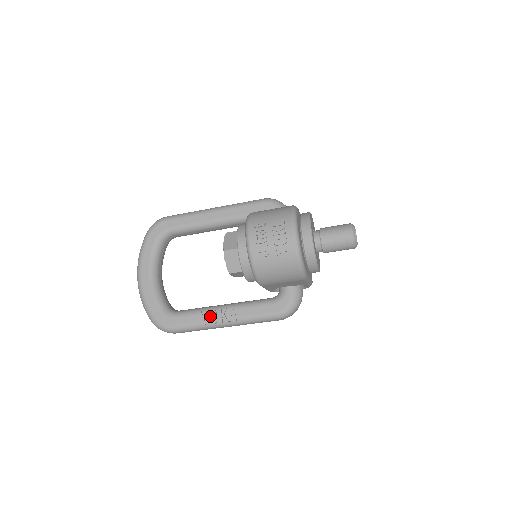
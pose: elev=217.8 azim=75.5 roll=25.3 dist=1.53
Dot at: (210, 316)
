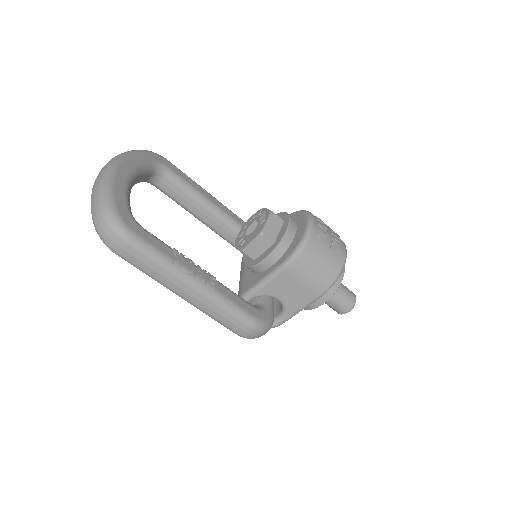
Dot at: (188, 262)
